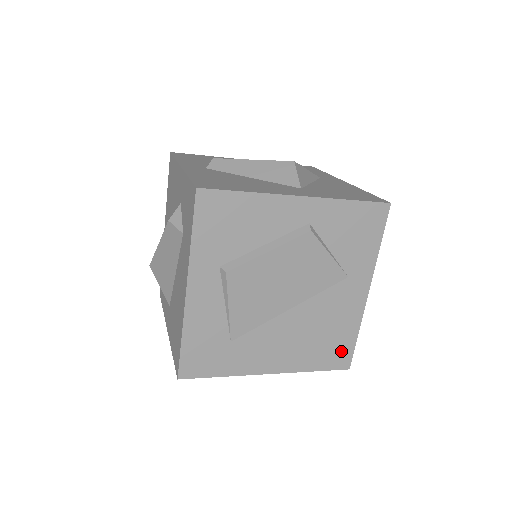
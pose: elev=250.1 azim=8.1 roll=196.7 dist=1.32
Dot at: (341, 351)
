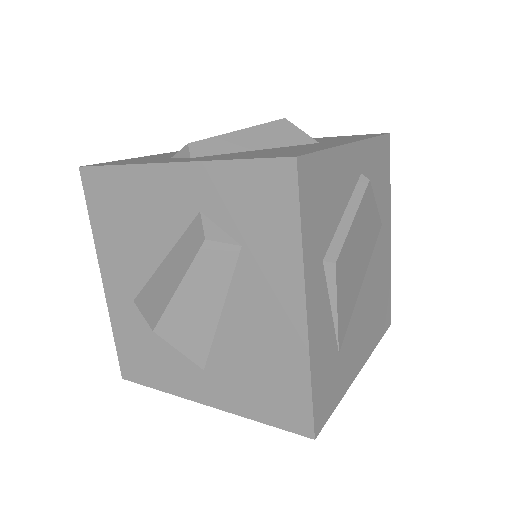
Dot at: (386, 308)
